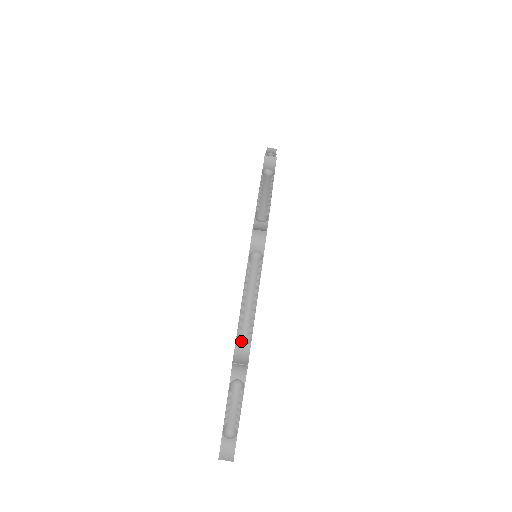
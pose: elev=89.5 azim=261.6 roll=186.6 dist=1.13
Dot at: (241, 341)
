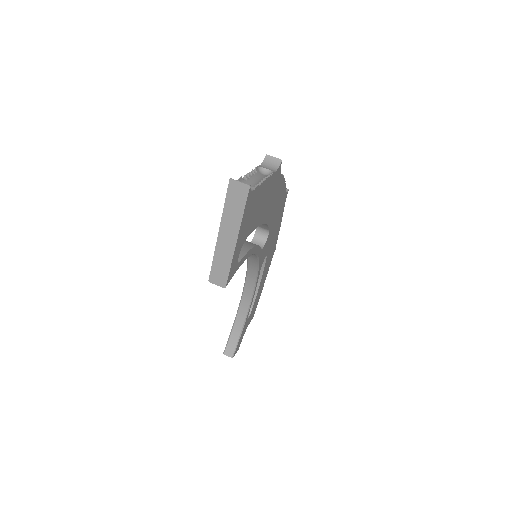
Dot at: occluded
